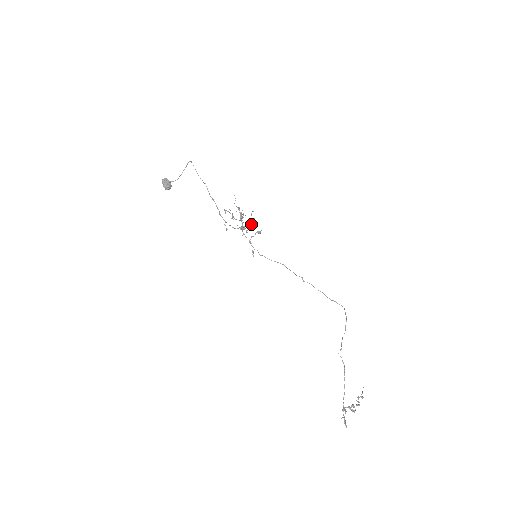
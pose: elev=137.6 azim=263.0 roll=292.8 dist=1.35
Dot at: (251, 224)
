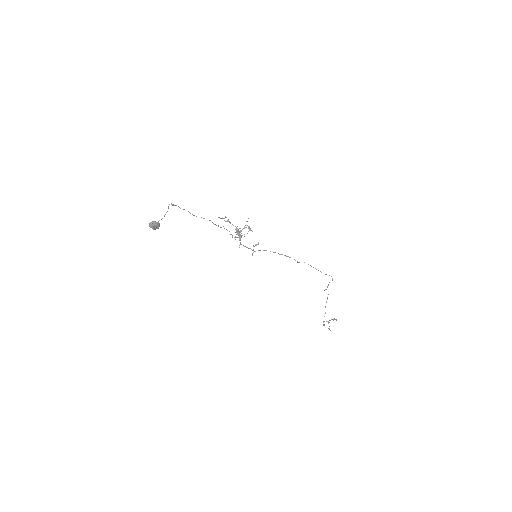
Dot at: (248, 231)
